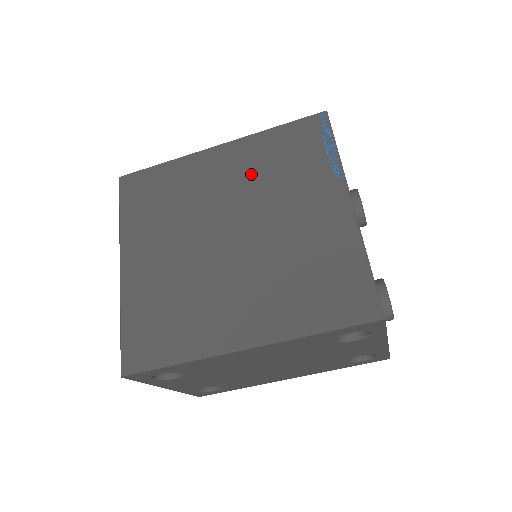
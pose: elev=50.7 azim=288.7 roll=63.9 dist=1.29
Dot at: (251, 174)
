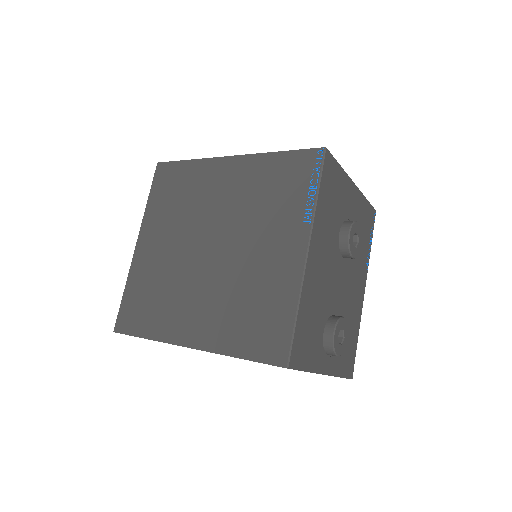
Dot at: (245, 194)
